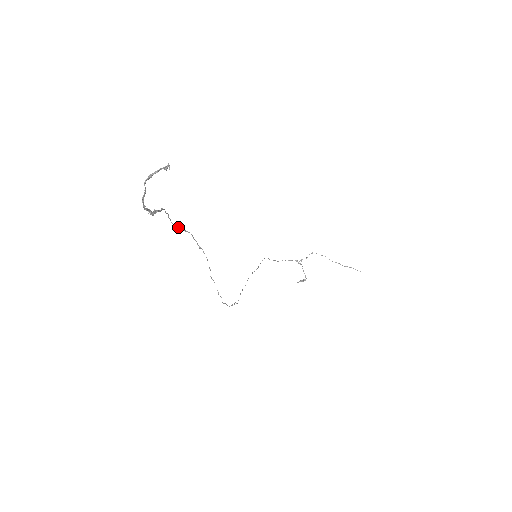
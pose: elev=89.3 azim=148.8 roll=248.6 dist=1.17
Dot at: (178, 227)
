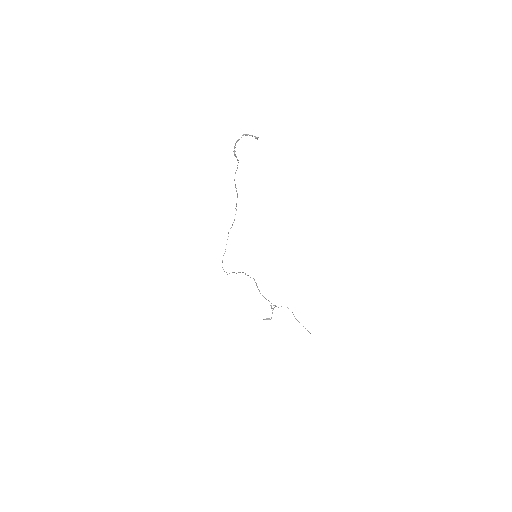
Dot at: occluded
